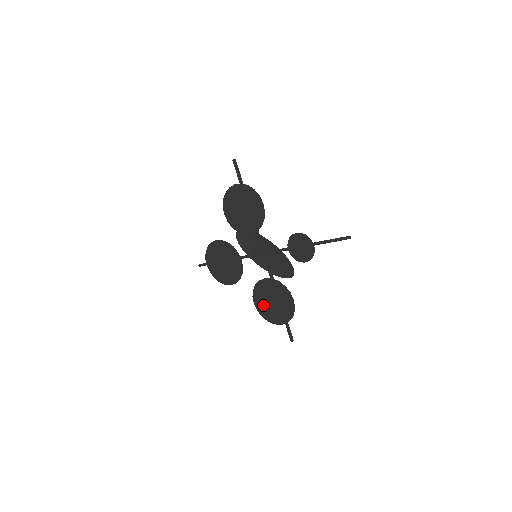
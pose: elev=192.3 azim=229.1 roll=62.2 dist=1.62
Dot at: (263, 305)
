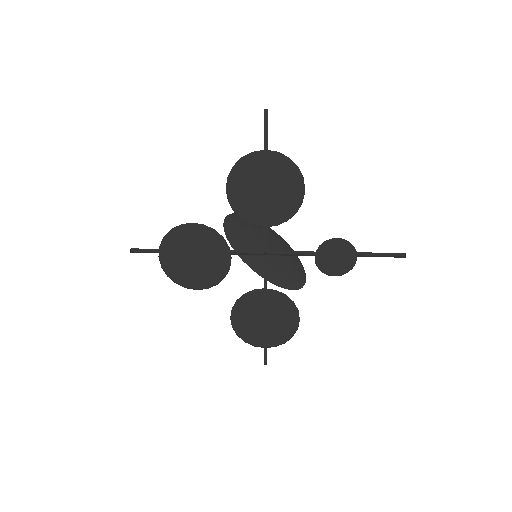
Dot at: (245, 321)
